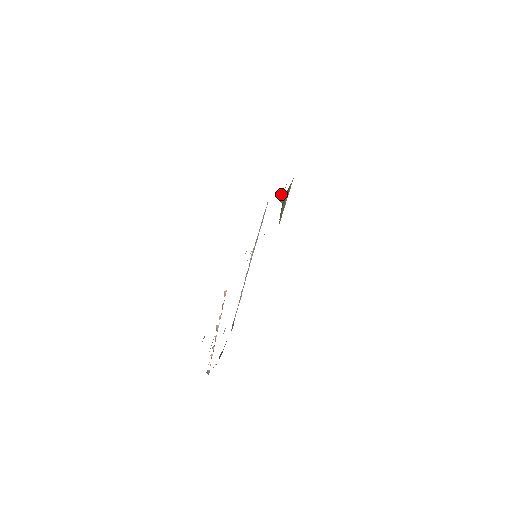
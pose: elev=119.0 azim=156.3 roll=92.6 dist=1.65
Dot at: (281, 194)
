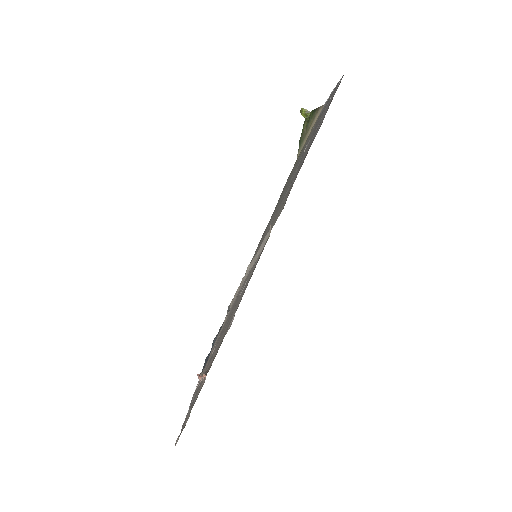
Dot at: (303, 111)
